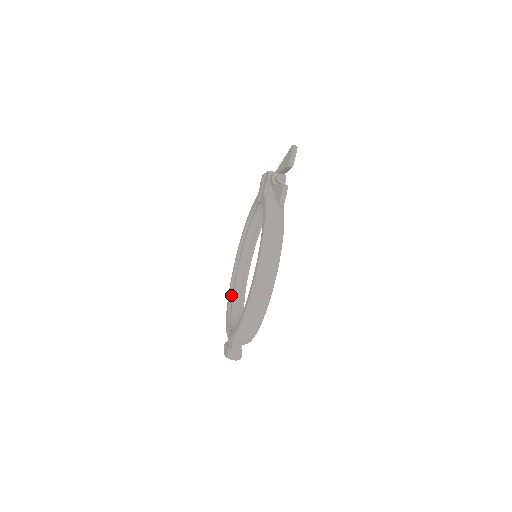
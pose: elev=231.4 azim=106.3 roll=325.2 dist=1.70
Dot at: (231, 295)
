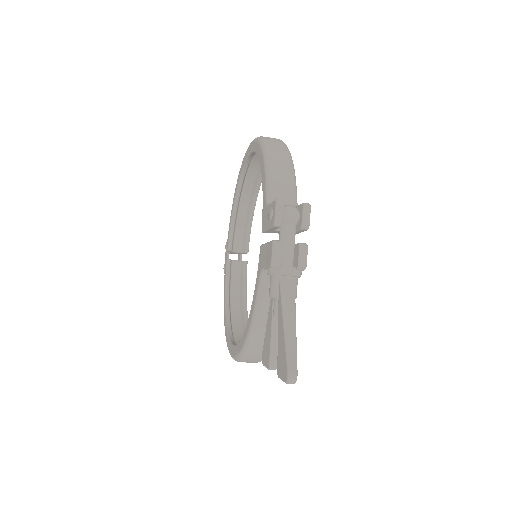
Dot at: (239, 188)
